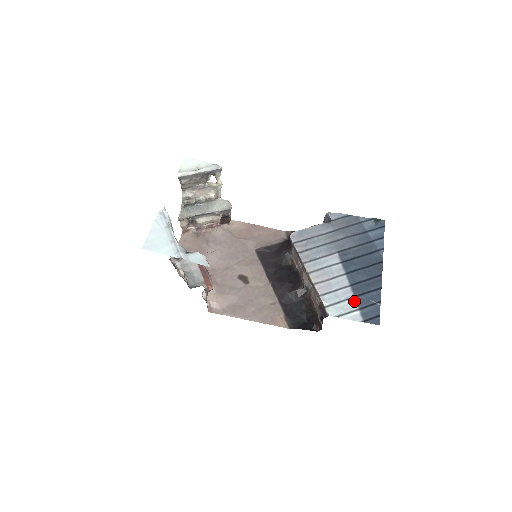
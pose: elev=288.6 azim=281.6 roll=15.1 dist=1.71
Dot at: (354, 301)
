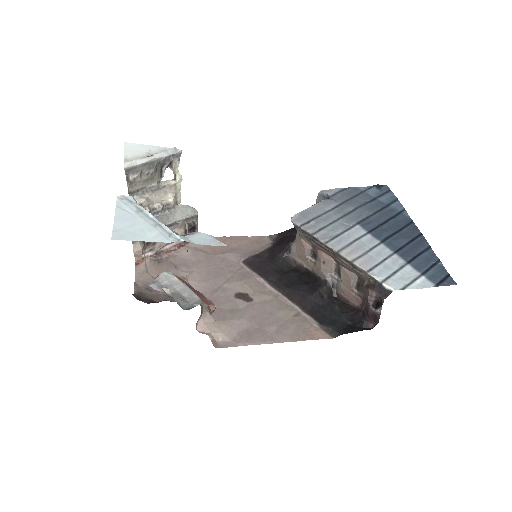
Dot at: (410, 267)
